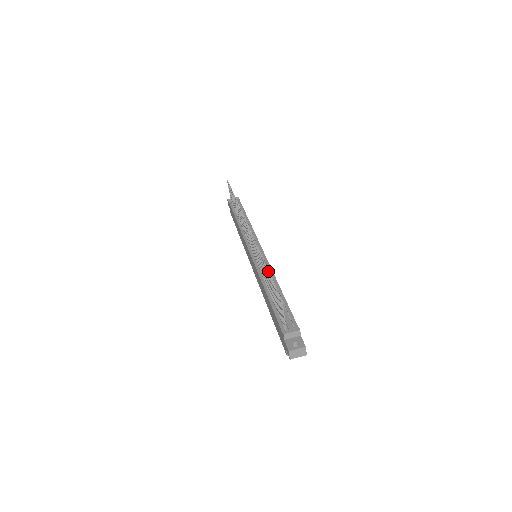
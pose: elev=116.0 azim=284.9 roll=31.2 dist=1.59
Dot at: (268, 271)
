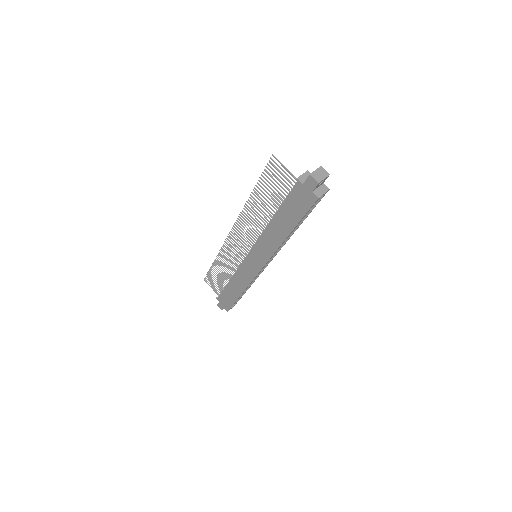
Dot at: (254, 187)
